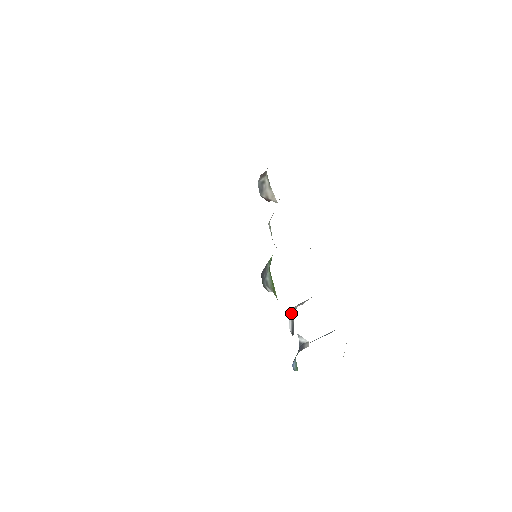
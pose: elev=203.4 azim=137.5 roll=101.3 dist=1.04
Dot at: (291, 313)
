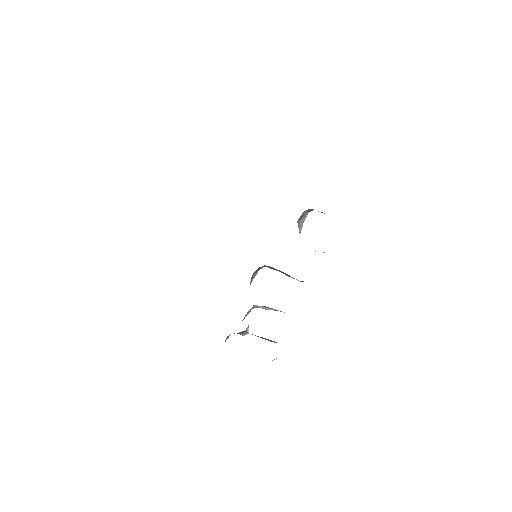
Dot at: (252, 307)
